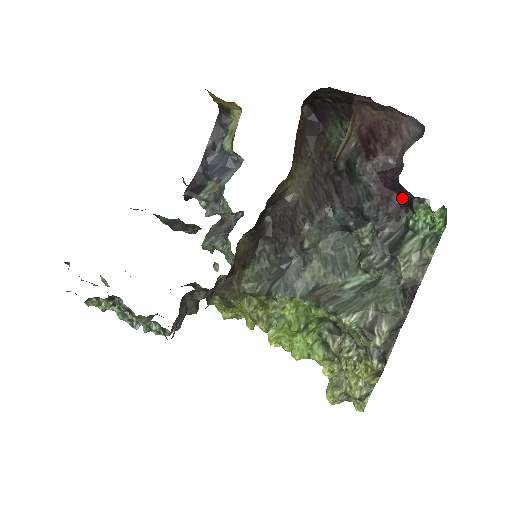
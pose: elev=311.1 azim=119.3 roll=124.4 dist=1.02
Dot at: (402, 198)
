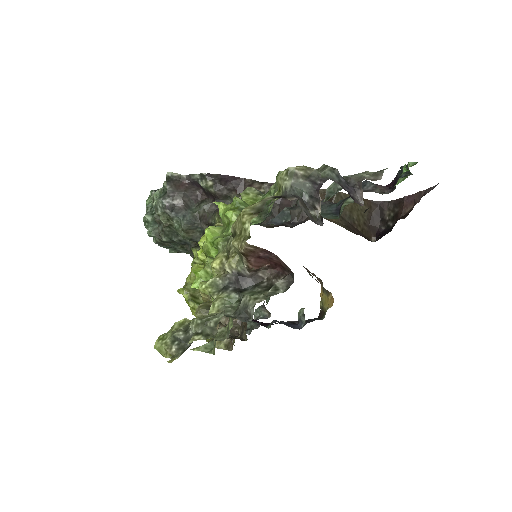
Dot at: (394, 185)
